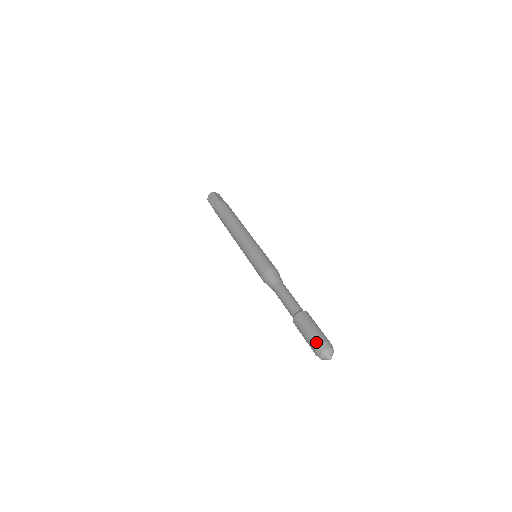
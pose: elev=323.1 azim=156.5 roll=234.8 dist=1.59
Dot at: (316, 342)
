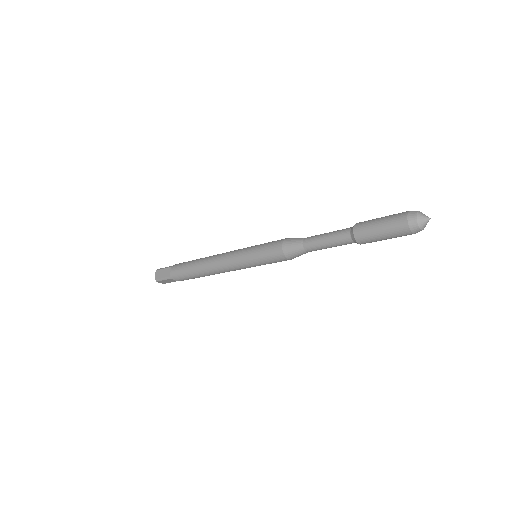
Dot at: (400, 217)
